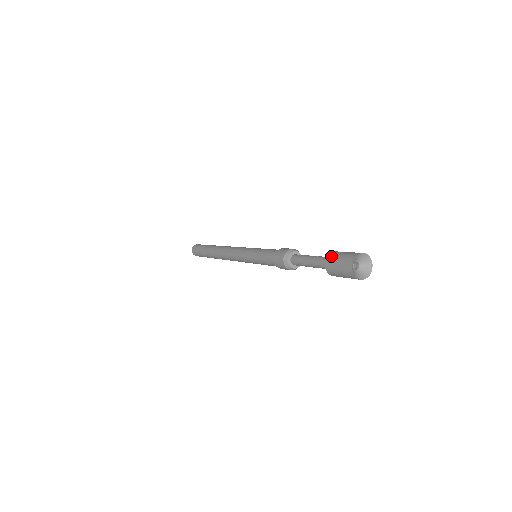
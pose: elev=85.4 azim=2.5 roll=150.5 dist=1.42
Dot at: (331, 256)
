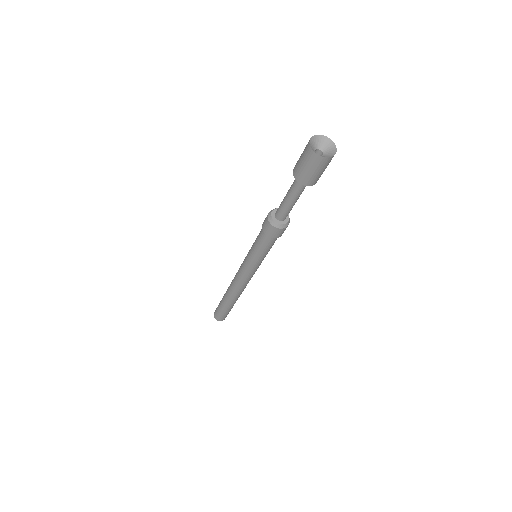
Dot at: occluded
